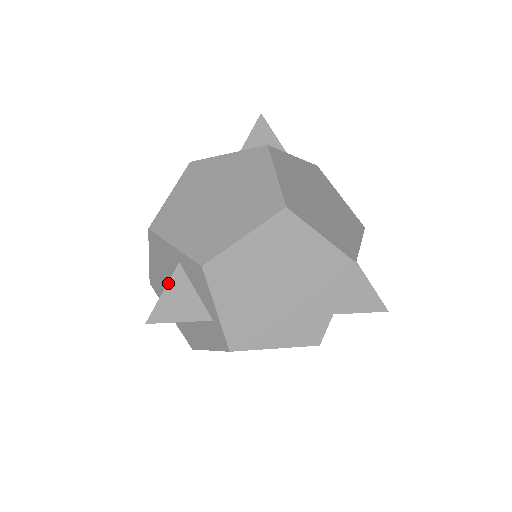
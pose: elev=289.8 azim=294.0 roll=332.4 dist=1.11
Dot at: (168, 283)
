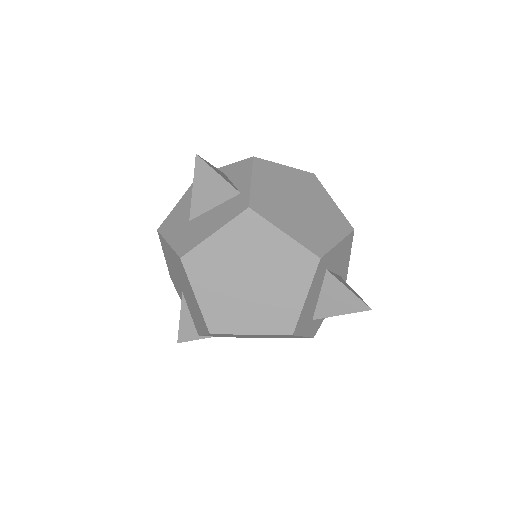
Dot at: (215, 167)
